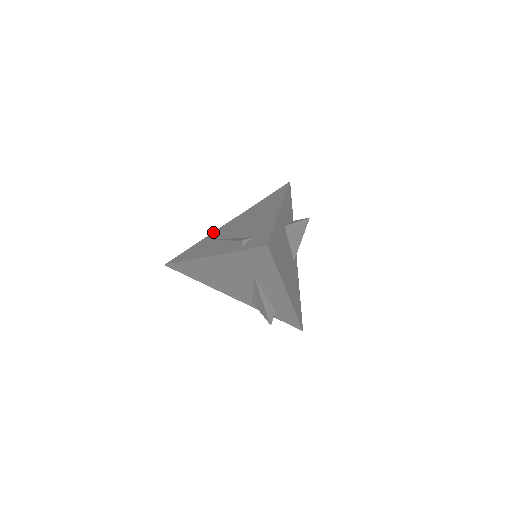
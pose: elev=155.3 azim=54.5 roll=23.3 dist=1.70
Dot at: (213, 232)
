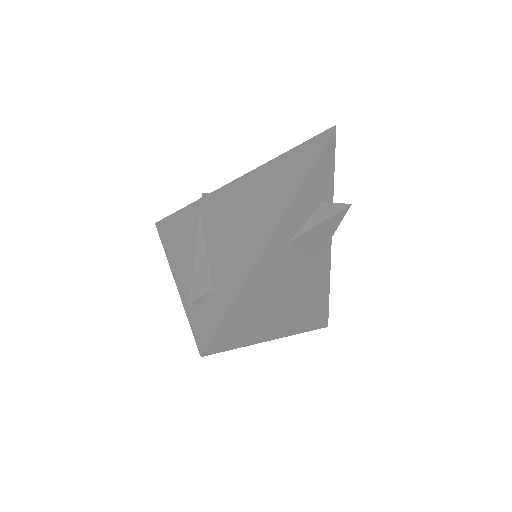
Dot at: (213, 192)
